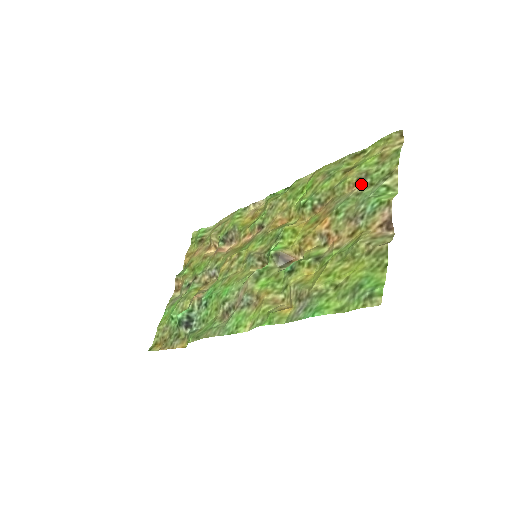
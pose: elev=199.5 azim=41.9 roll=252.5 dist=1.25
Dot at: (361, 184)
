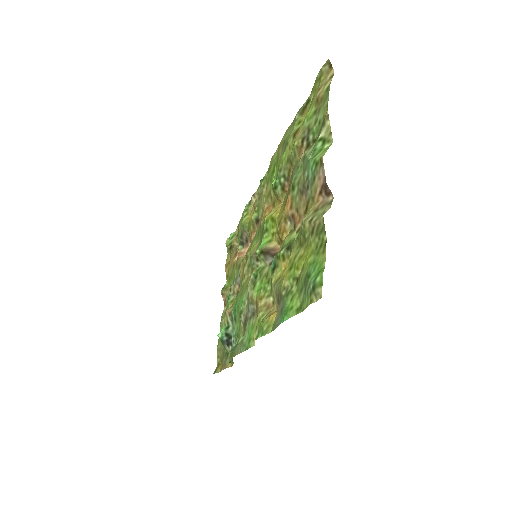
Dot at: (305, 145)
